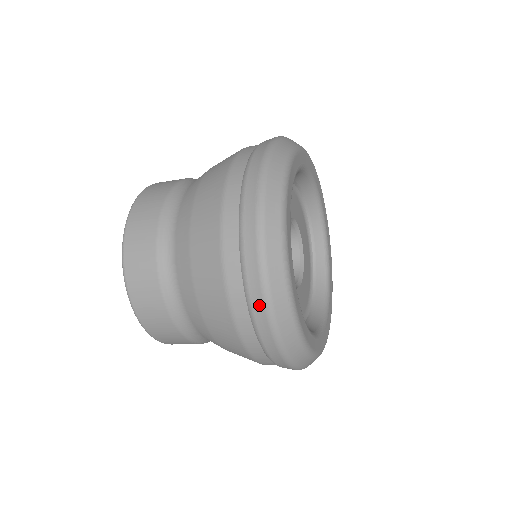
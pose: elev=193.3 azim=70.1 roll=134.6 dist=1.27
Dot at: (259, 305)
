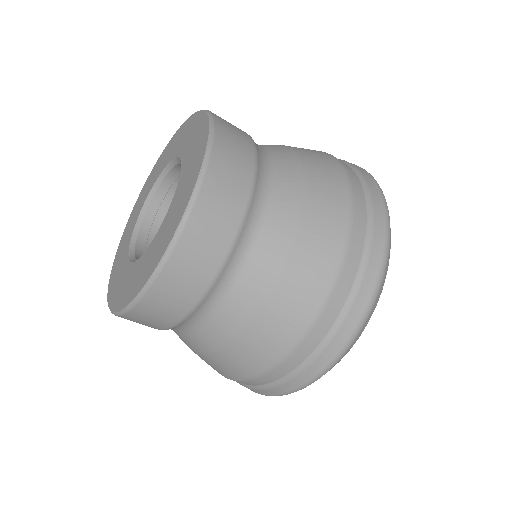
Dot at: (309, 375)
